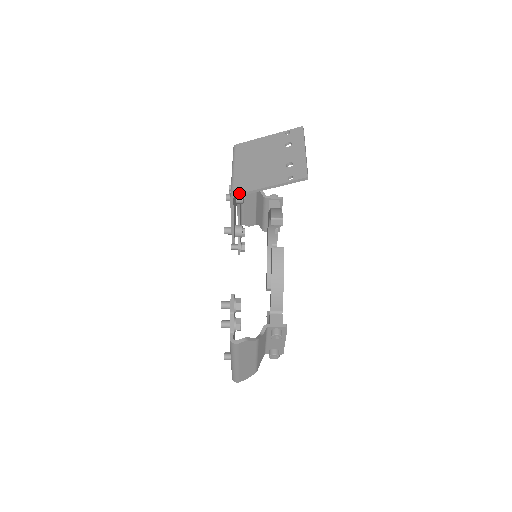
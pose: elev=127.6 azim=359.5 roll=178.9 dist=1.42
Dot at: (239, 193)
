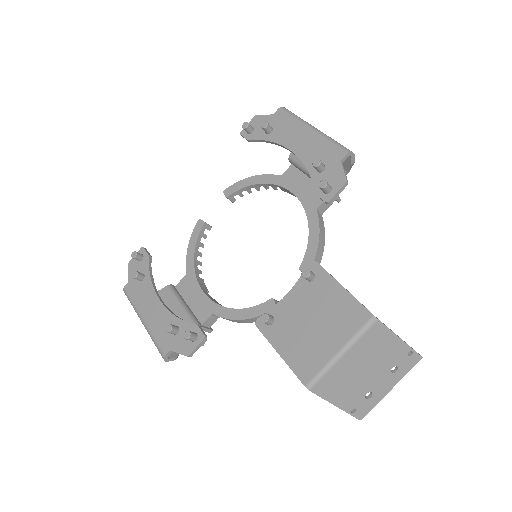
Dot at: (315, 393)
